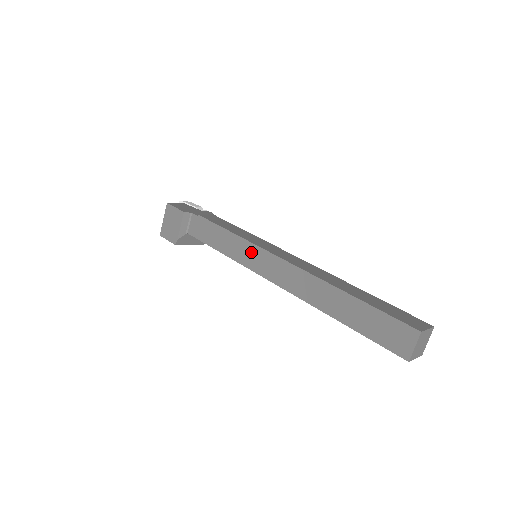
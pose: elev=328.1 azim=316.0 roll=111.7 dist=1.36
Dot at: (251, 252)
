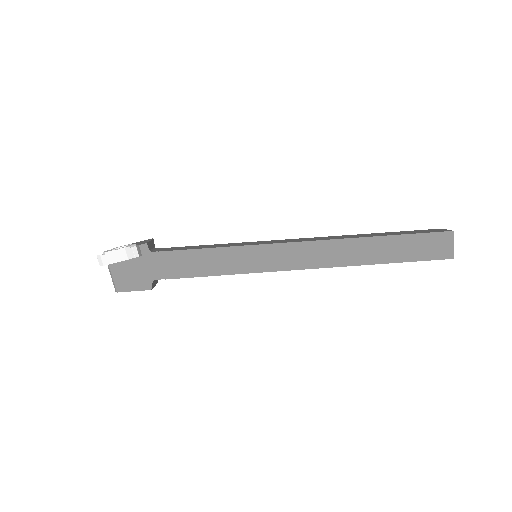
Dot at: occluded
